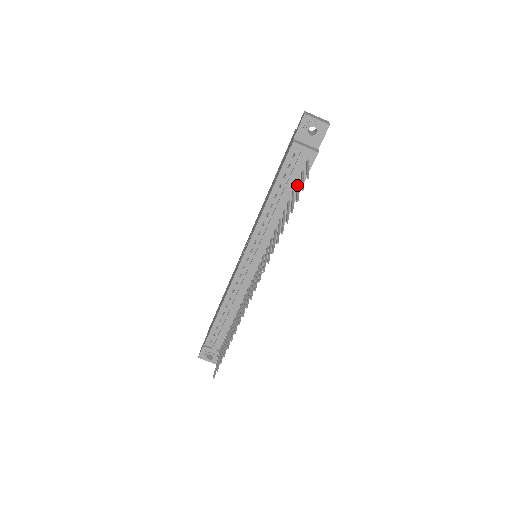
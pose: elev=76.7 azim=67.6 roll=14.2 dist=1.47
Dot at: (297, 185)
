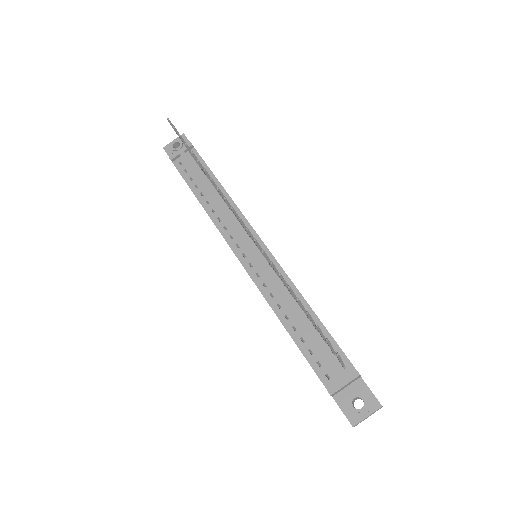
Dot at: occluded
